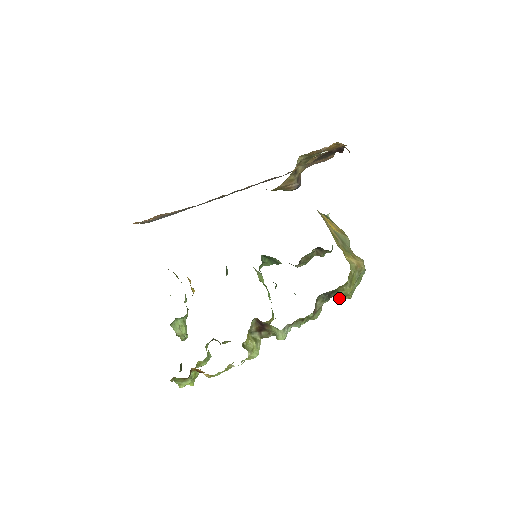
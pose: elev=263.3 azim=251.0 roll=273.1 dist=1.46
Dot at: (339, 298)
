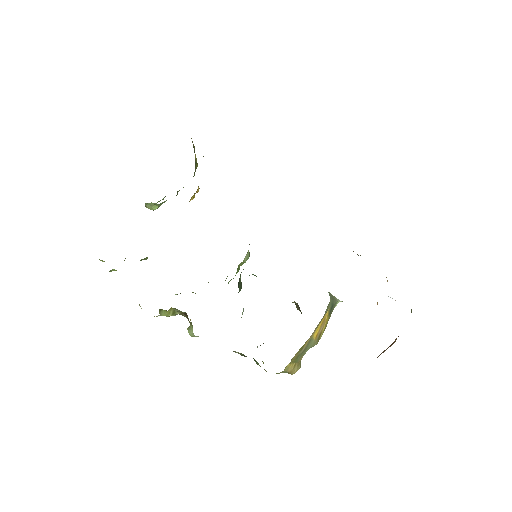
Dot at: occluded
